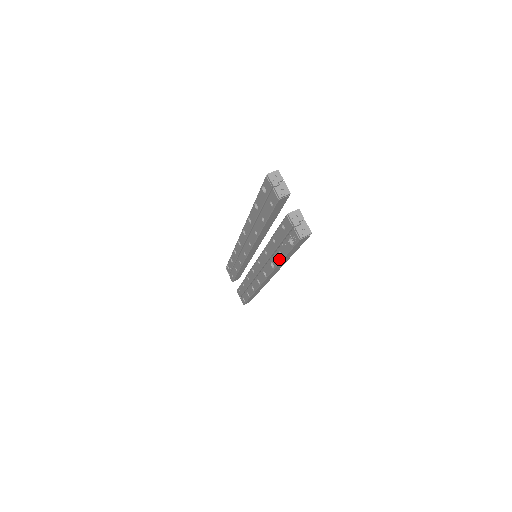
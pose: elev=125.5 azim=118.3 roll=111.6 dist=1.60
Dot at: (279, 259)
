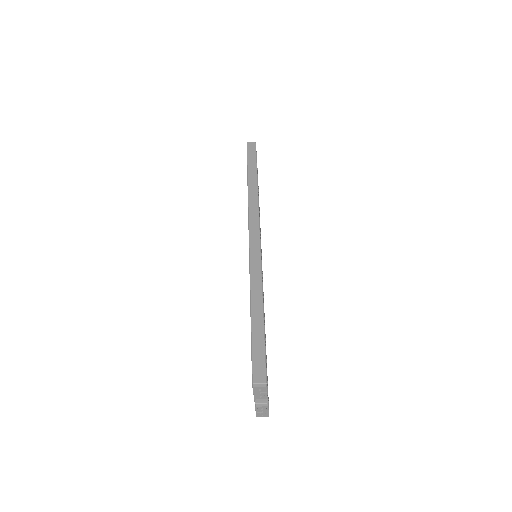
Dot at: occluded
